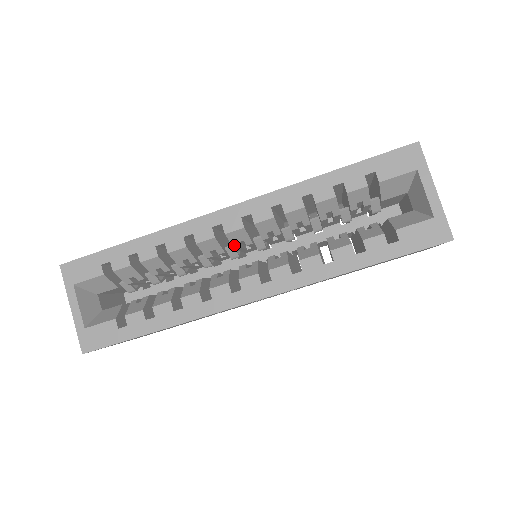
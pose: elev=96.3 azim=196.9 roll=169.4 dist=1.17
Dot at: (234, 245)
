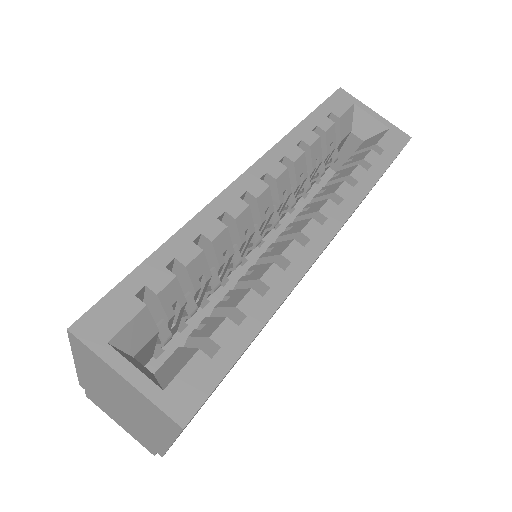
Dot at: (262, 217)
